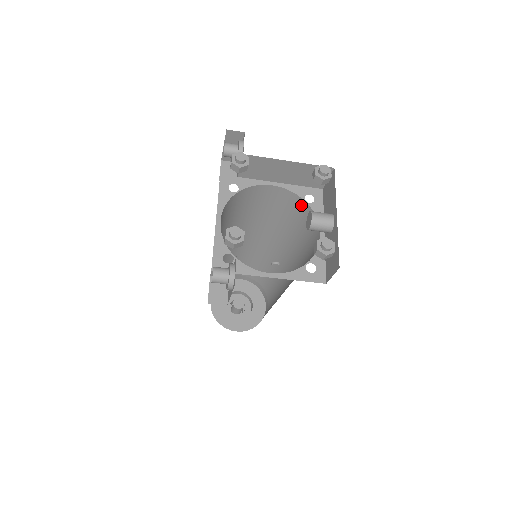
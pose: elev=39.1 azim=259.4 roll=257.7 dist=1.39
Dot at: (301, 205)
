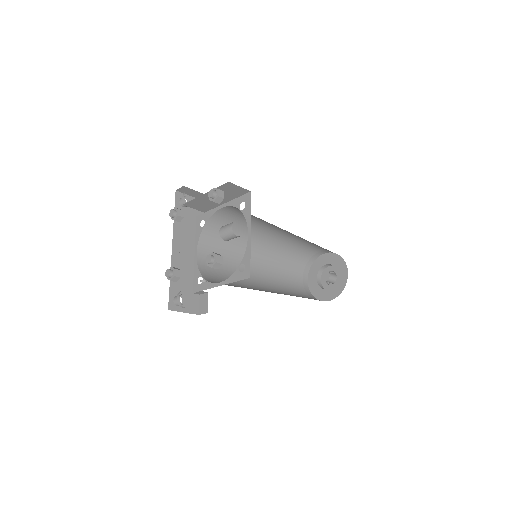
Dot at: occluded
